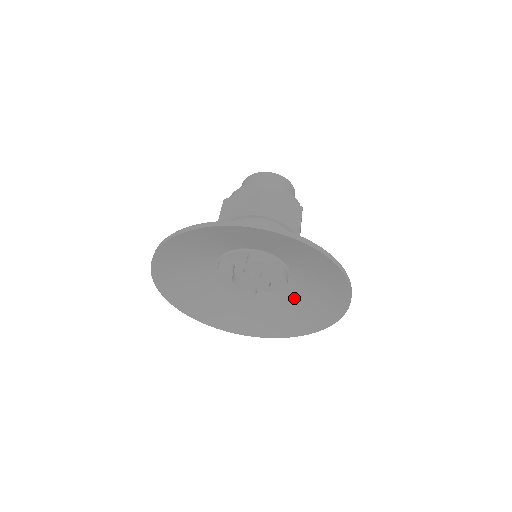
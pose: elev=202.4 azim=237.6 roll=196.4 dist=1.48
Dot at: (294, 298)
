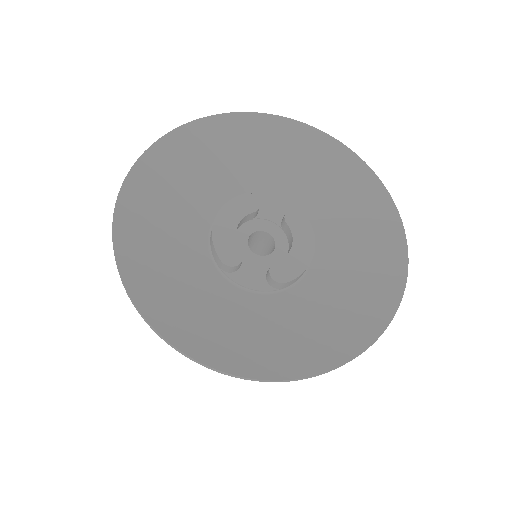
Dot at: (276, 314)
